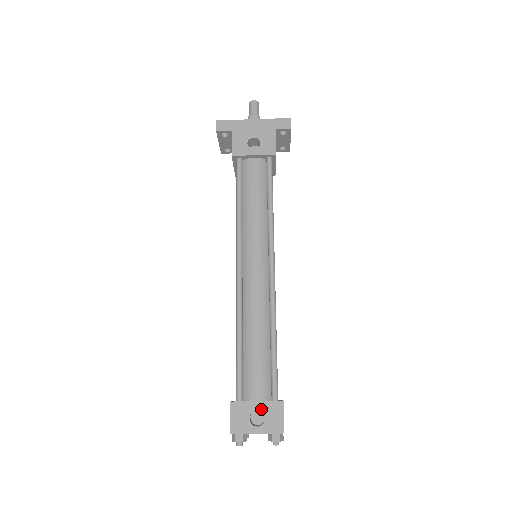
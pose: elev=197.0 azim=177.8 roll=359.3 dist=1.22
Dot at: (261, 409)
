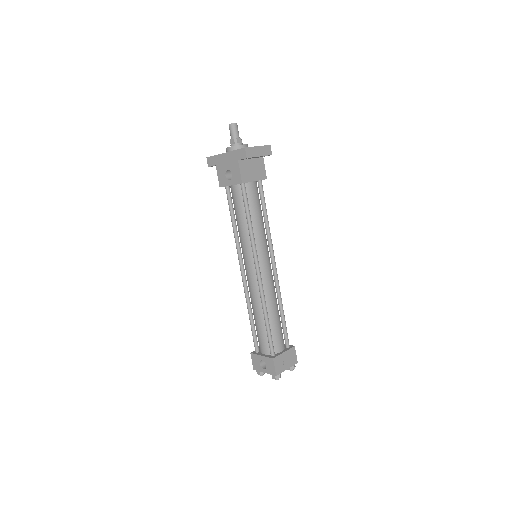
Dot at: (264, 360)
